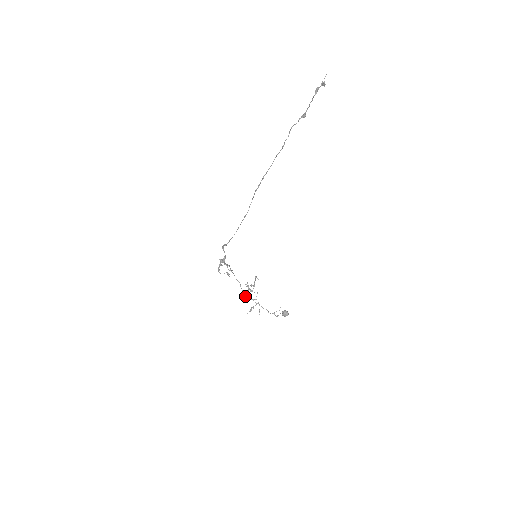
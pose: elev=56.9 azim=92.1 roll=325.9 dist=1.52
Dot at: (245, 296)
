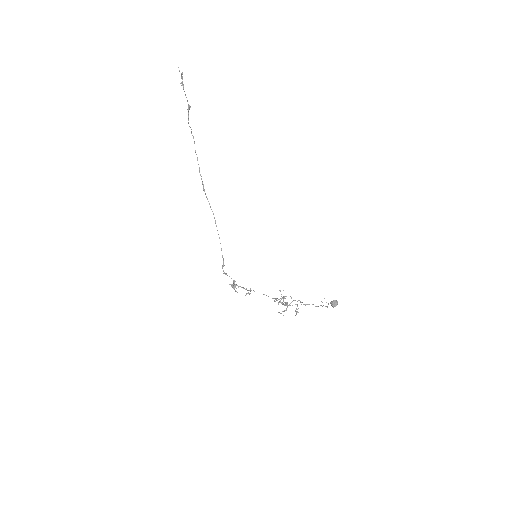
Dot at: occluded
